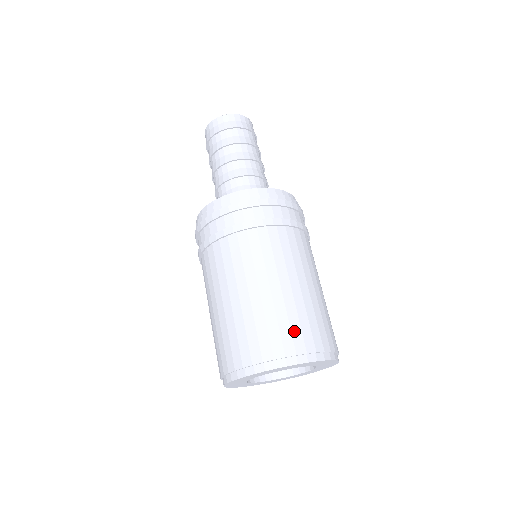
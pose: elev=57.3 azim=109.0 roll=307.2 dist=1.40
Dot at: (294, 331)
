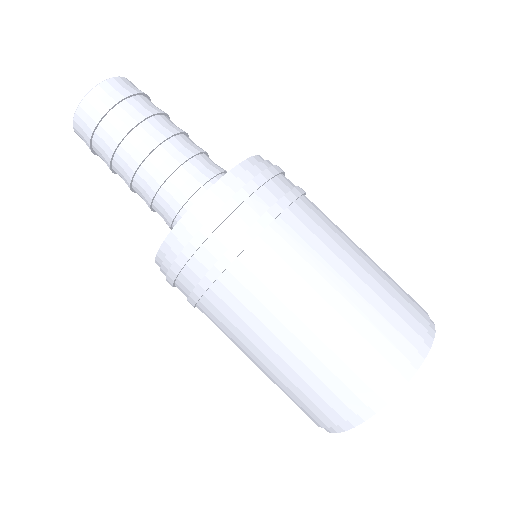
Dot at: (325, 397)
